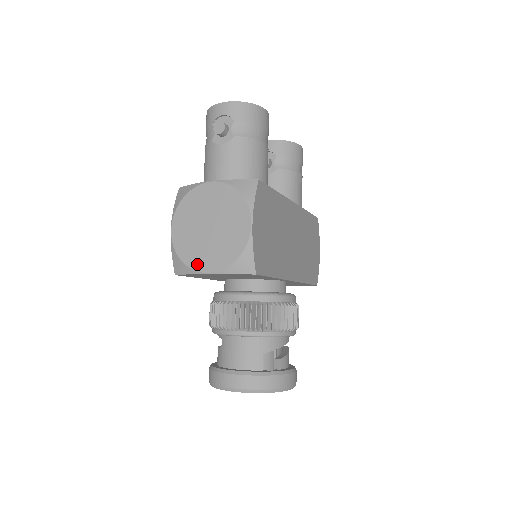
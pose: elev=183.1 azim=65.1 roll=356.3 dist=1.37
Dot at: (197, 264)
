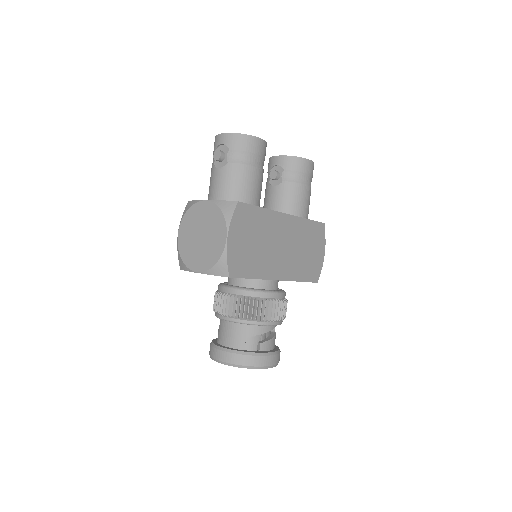
Dot at: (191, 264)
